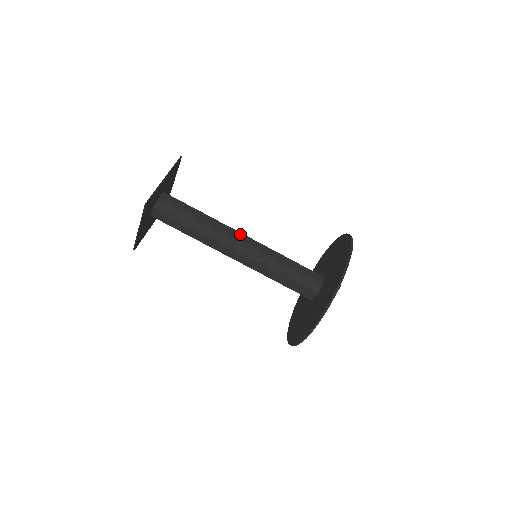
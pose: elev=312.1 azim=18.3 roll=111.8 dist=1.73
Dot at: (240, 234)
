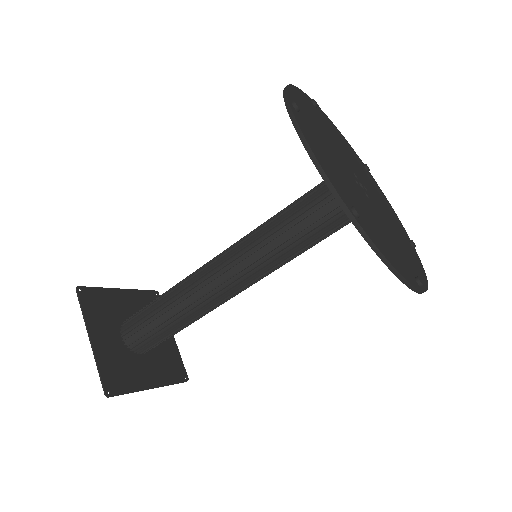
Dot at: (211, 267)
